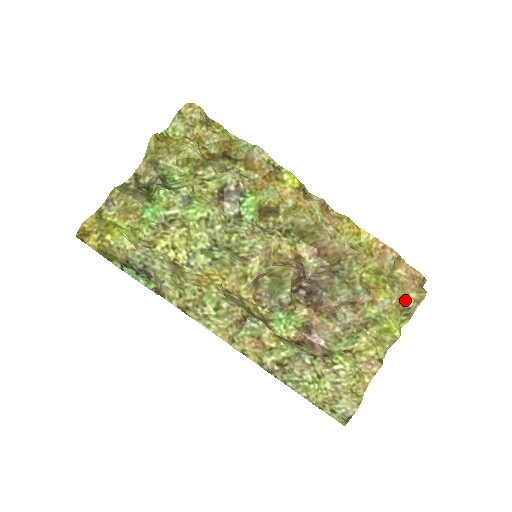
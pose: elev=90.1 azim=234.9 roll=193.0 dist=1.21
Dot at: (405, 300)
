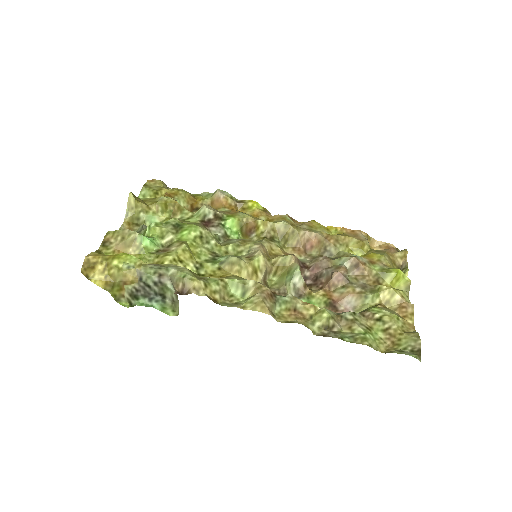
Dot at: (394, 261)
